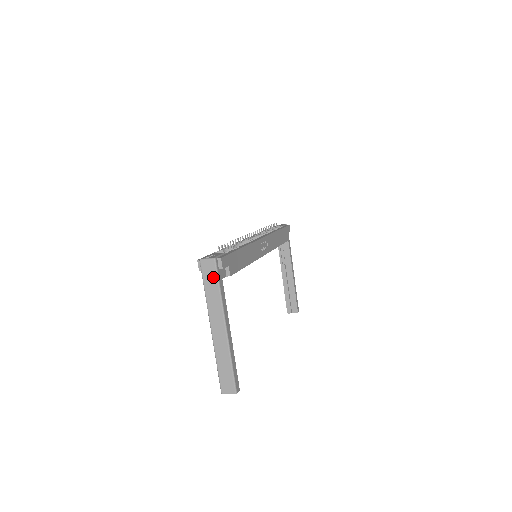
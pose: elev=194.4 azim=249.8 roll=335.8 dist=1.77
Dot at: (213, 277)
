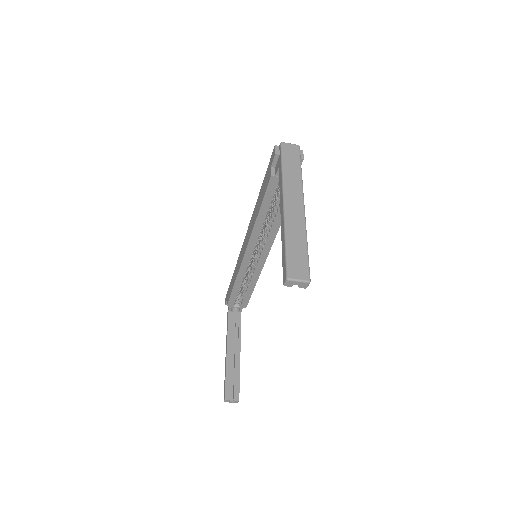
Dot at: (295, 158)
